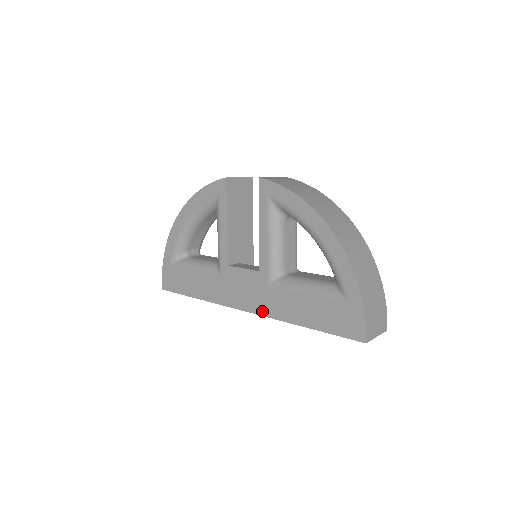
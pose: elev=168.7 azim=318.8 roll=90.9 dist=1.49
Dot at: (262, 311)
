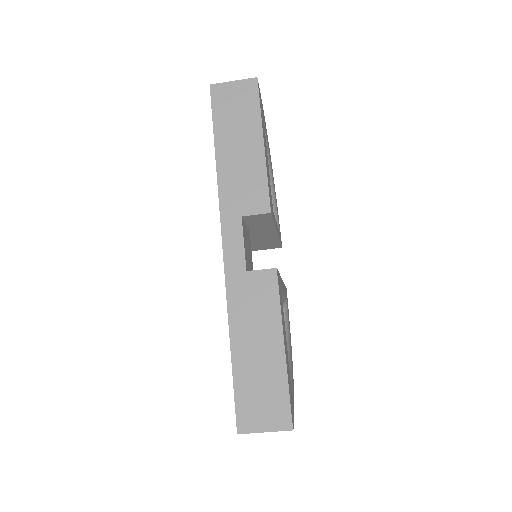
Dot at: (221, 217)
